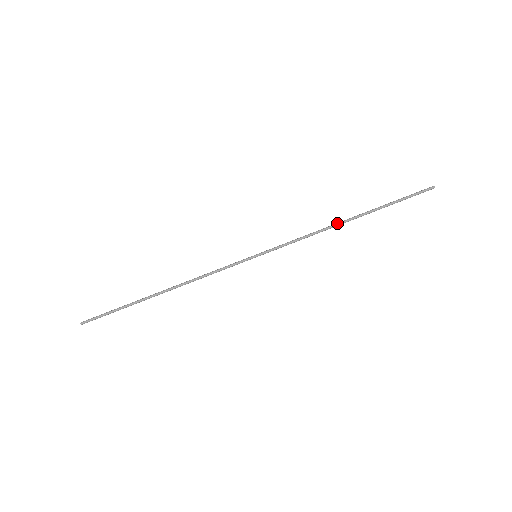
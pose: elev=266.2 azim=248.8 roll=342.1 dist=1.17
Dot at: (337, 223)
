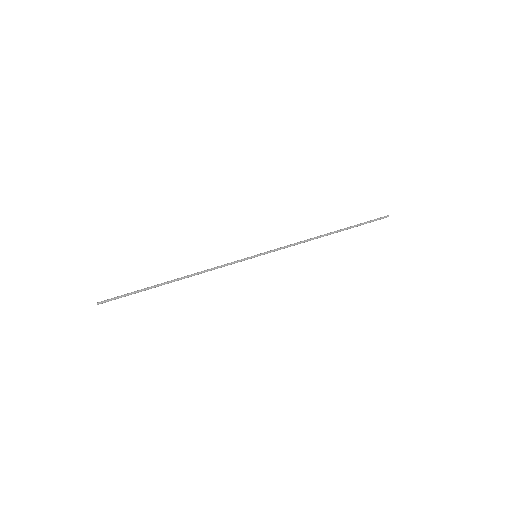
Dot at: (319, 236)
